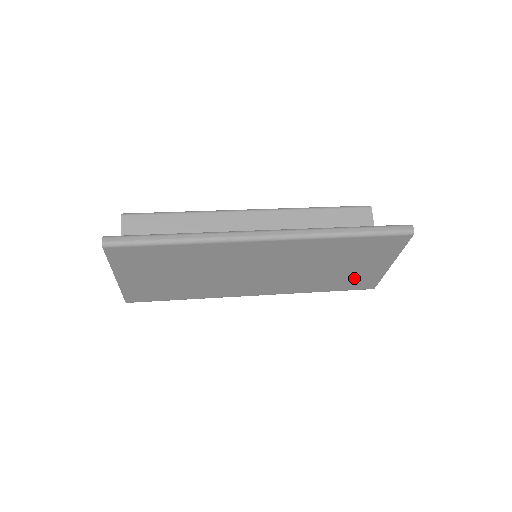
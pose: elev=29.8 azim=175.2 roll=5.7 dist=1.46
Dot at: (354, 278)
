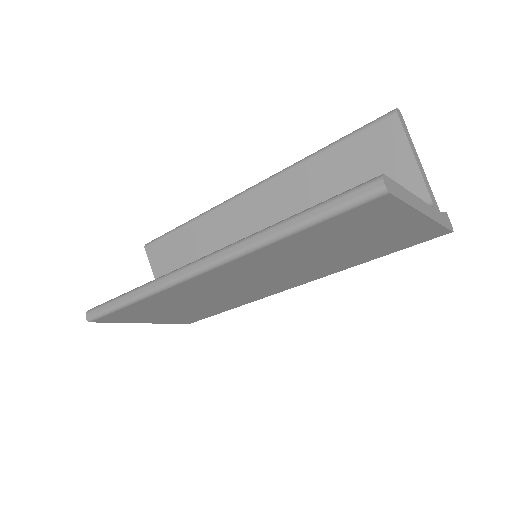
Dot at: (393, 240)
